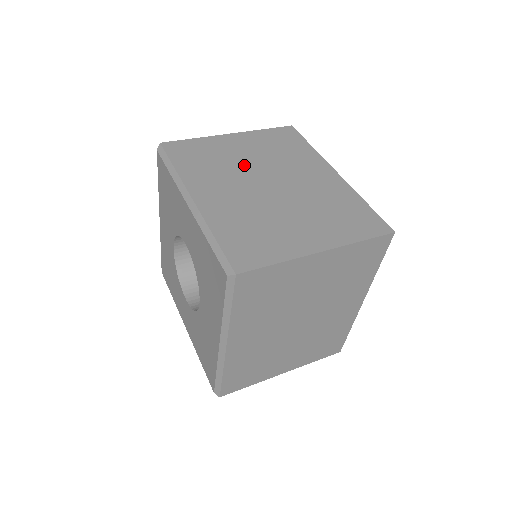
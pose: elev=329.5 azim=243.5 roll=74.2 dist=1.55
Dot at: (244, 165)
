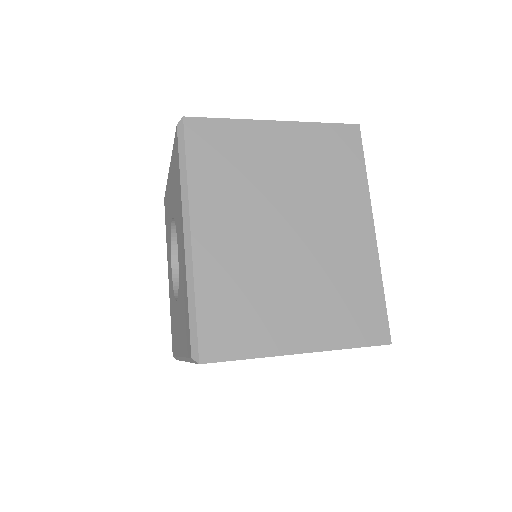
Dot at: occluded
